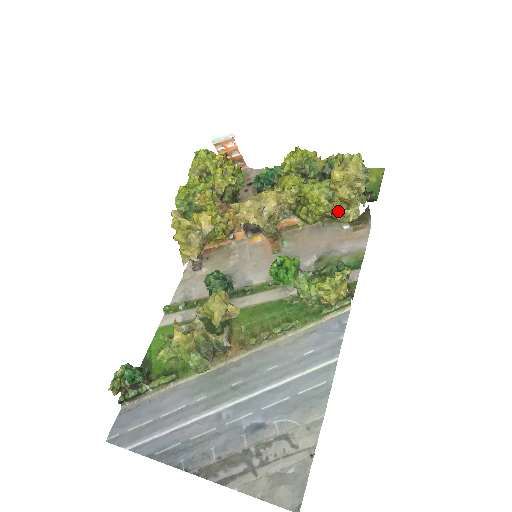
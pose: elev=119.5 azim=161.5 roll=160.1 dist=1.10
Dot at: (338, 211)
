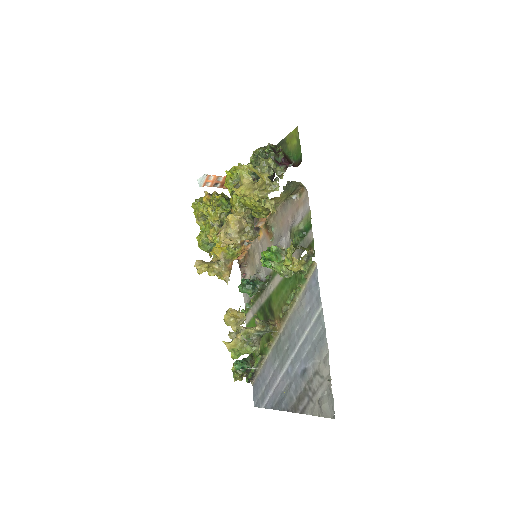
Dot at: occluded
